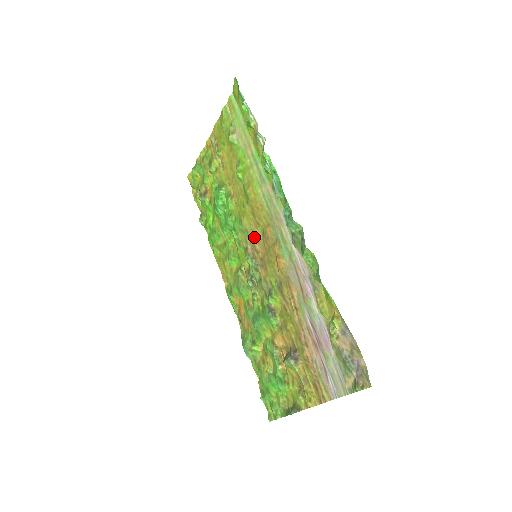
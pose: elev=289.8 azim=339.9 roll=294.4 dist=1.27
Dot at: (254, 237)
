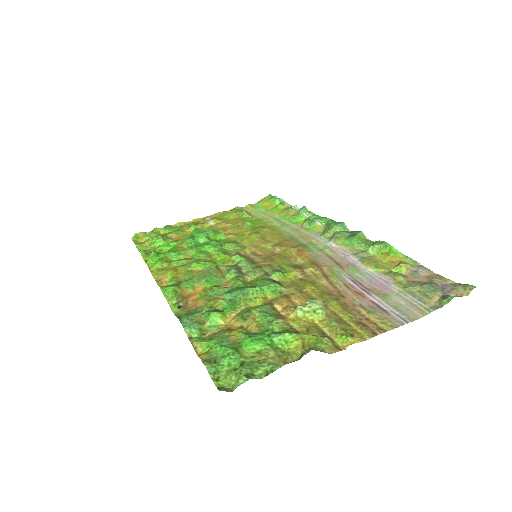
Dot at: (257, 248)
